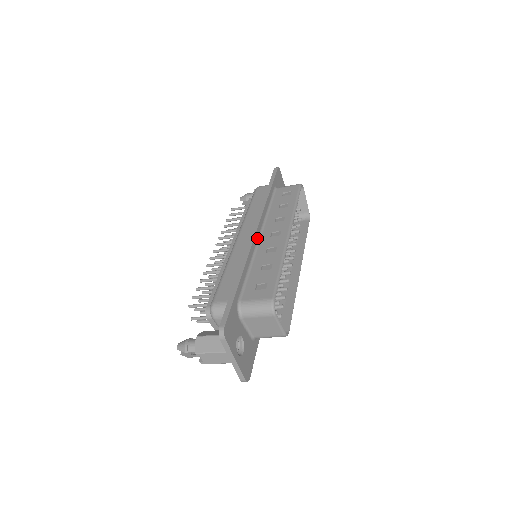
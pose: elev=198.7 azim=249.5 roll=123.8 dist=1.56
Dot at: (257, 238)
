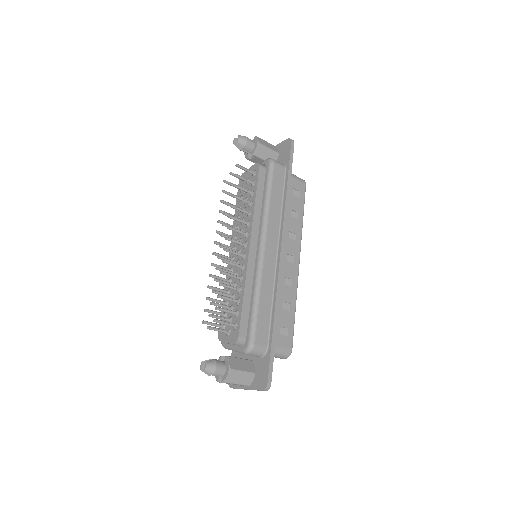
Dot at: occluded
